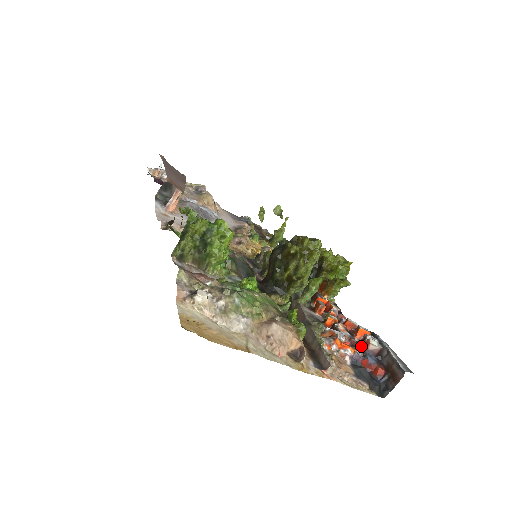
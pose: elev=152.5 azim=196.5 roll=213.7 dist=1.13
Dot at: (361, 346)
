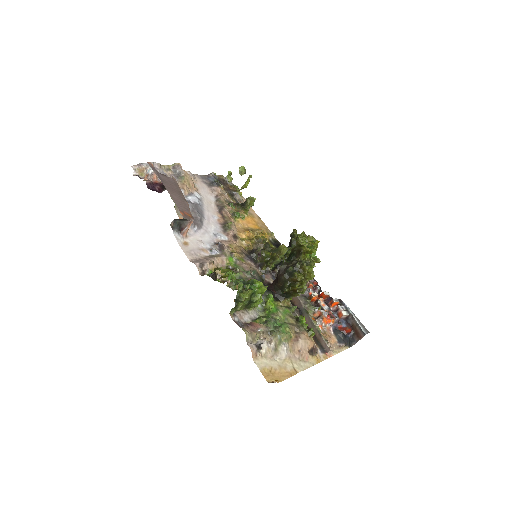
Dot at: (336, 315)
